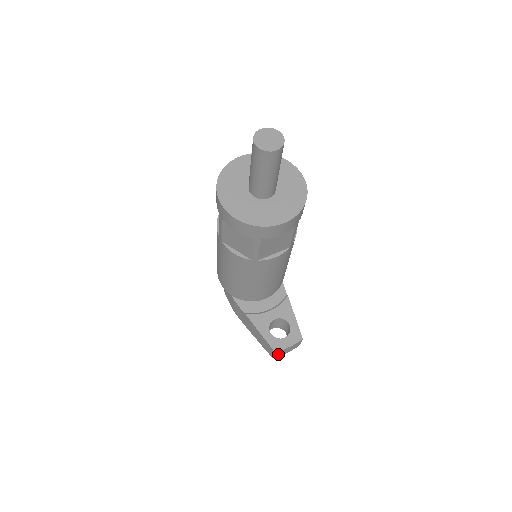
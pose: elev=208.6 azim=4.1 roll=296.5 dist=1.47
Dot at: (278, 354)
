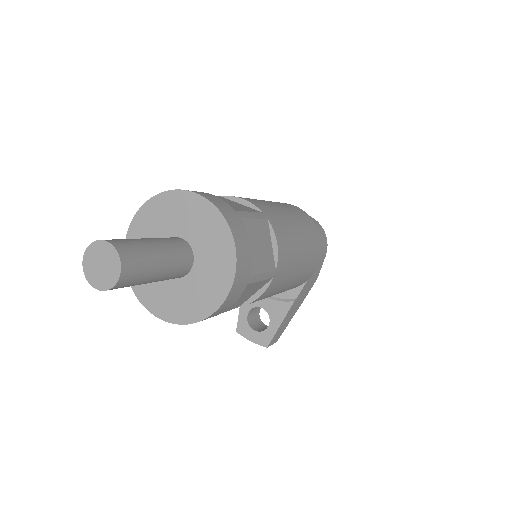
Dot at: occluded
